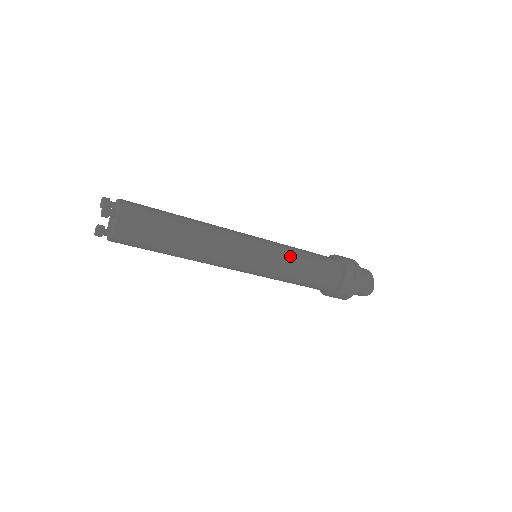
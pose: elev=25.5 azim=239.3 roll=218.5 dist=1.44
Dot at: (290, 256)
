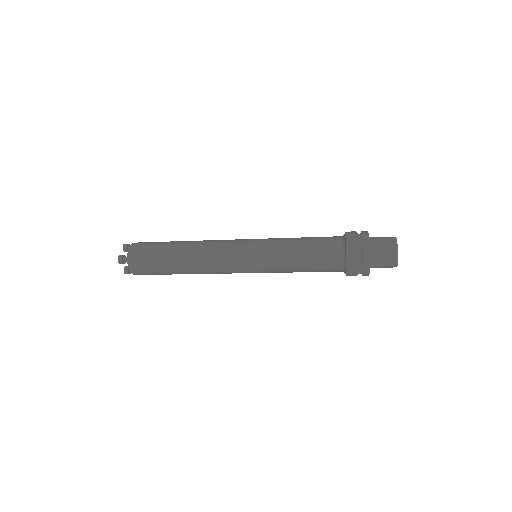
Dot at: (280, 255)
